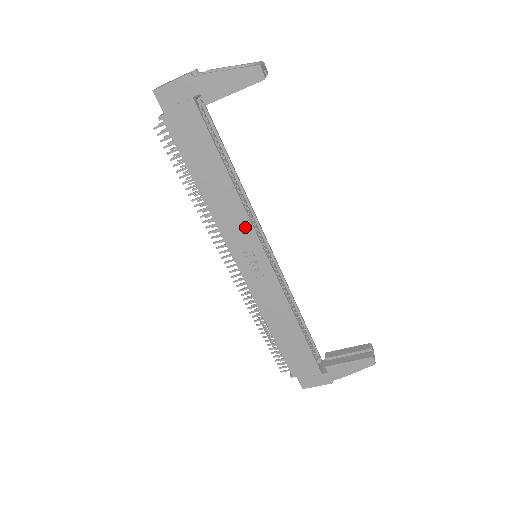
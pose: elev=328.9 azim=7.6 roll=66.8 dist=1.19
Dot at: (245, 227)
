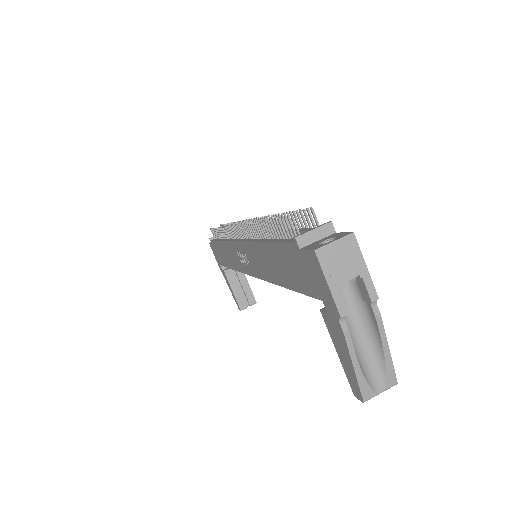
Dot at: (259, 271)
